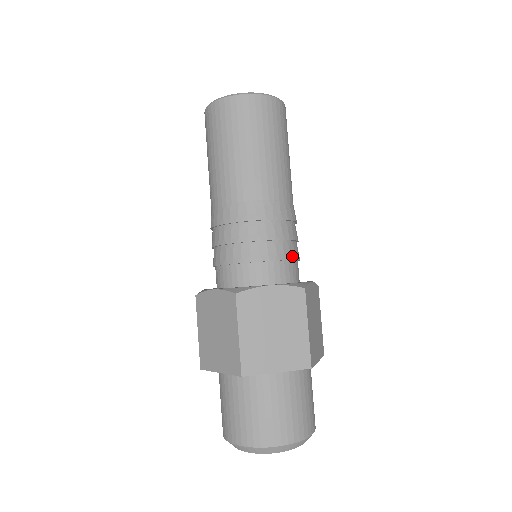
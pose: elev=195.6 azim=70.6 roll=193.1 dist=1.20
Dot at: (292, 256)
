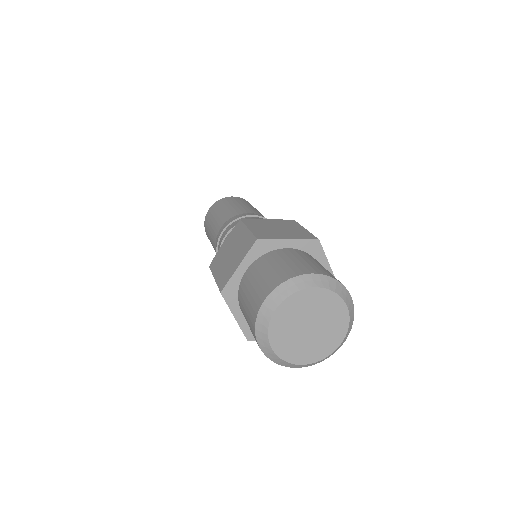
Dot at: occluded
